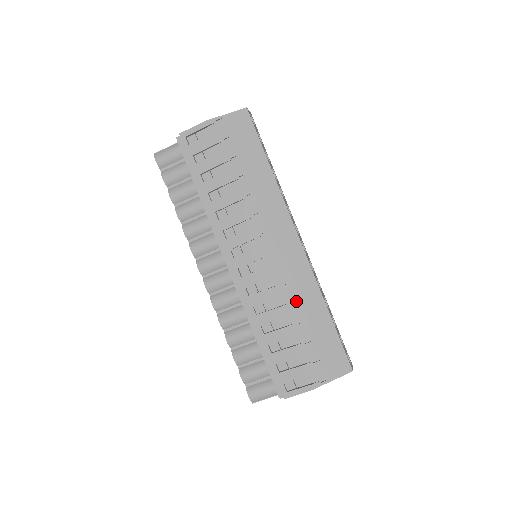
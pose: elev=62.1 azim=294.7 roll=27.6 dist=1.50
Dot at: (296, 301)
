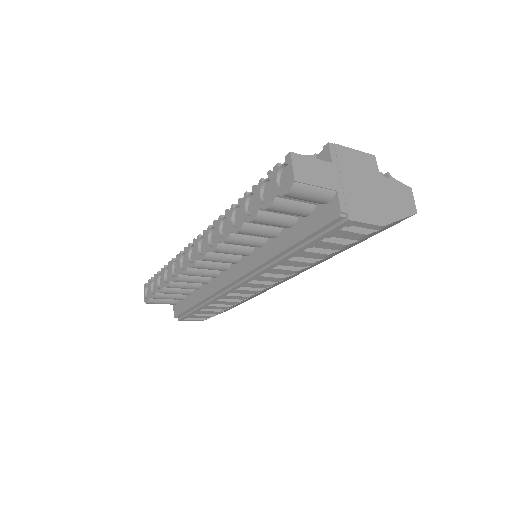
Dot at: occluded
